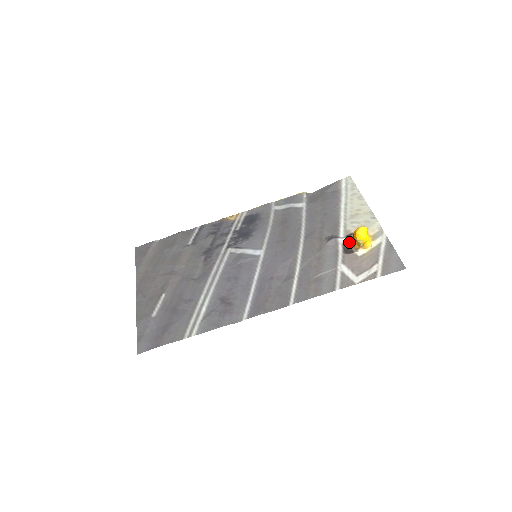
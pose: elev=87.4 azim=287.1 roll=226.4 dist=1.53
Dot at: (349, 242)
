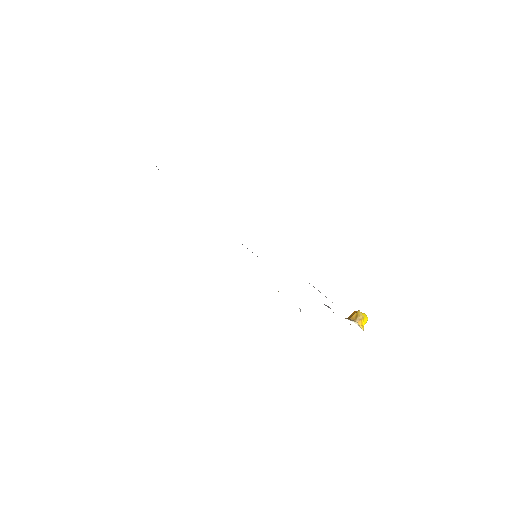
Dot at: occluded
